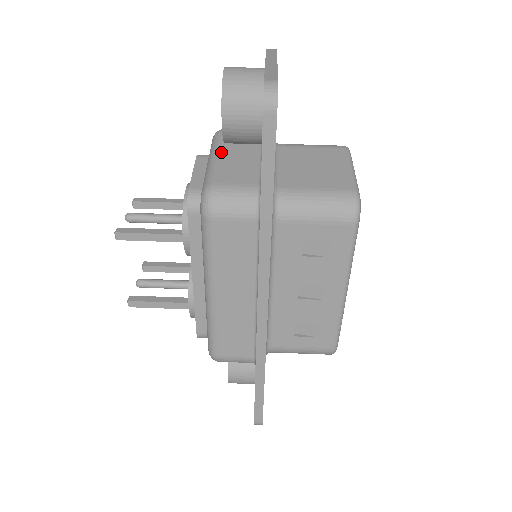
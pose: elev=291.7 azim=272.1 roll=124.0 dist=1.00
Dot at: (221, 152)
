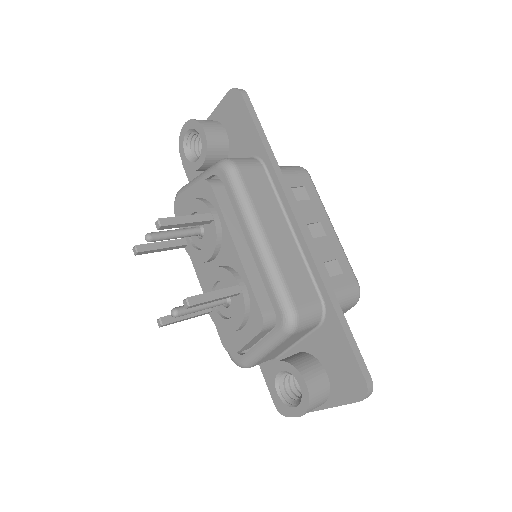
Dot at: occluded
